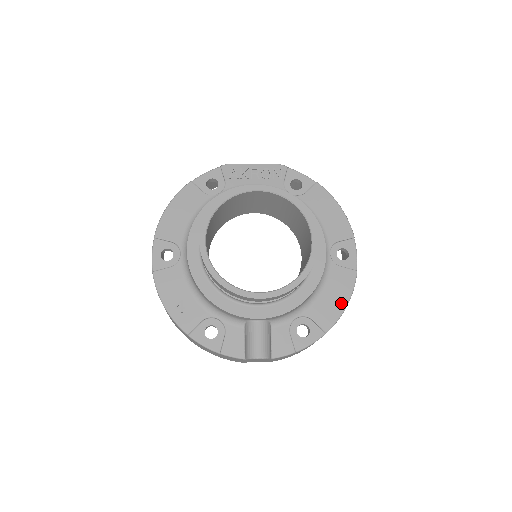
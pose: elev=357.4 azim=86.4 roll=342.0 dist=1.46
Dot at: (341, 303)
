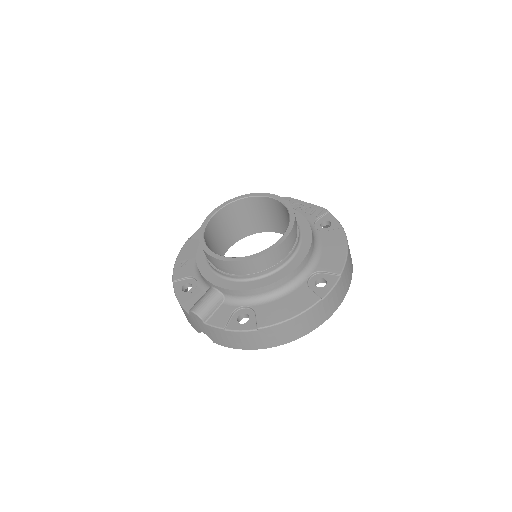
Dot at: (287, 314)
